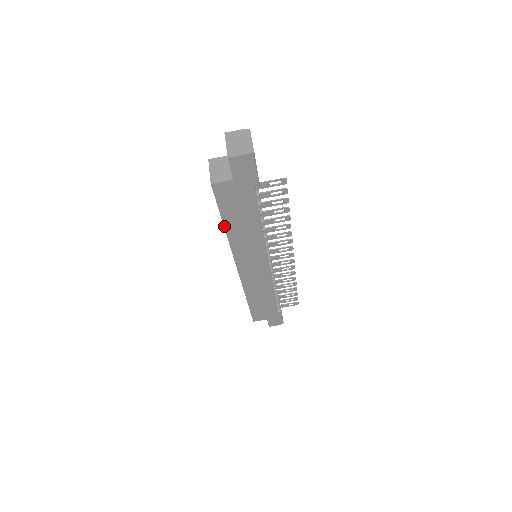
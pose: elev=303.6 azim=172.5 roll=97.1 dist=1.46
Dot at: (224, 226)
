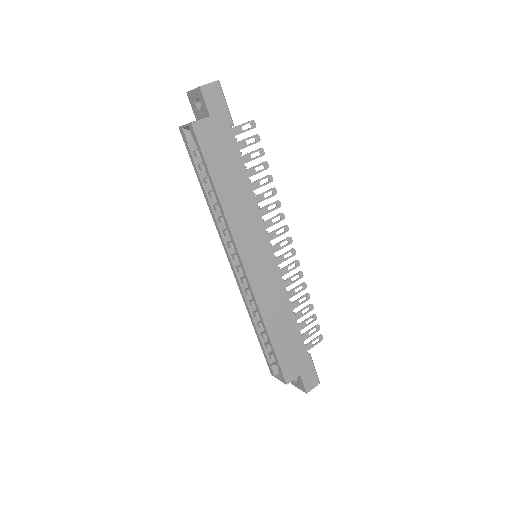
Dot at: (215, 189)
